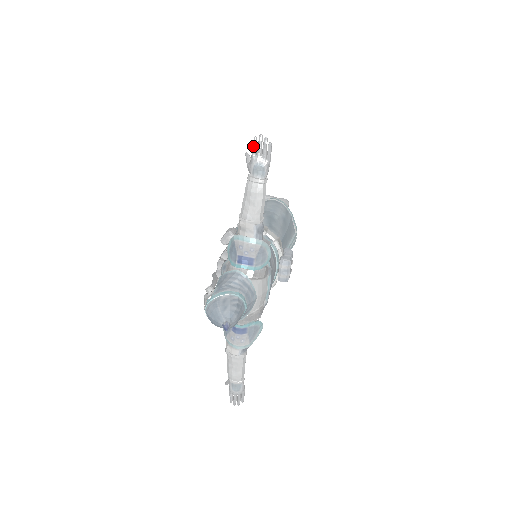
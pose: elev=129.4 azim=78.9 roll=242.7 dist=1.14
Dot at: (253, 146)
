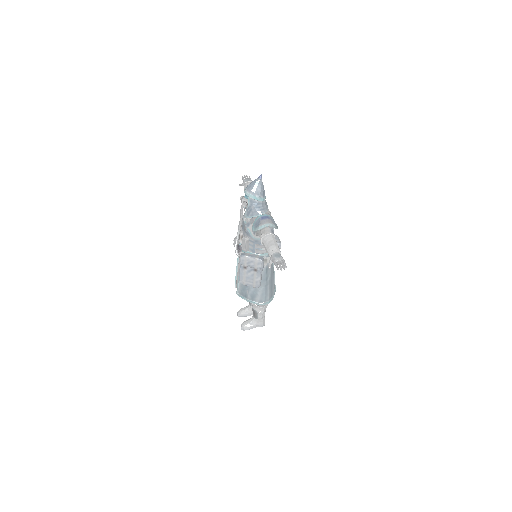
Dot at: (242, 177)
